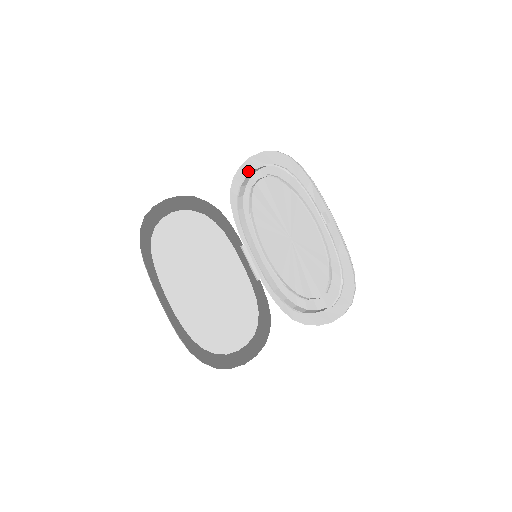
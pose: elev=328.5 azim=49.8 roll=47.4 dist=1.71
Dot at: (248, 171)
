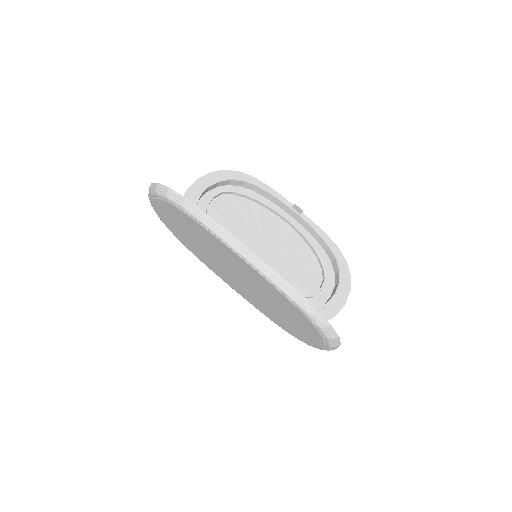
Dot at: (199, 192)
